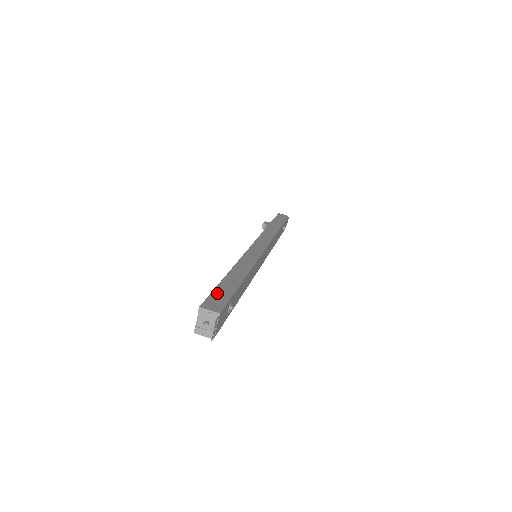
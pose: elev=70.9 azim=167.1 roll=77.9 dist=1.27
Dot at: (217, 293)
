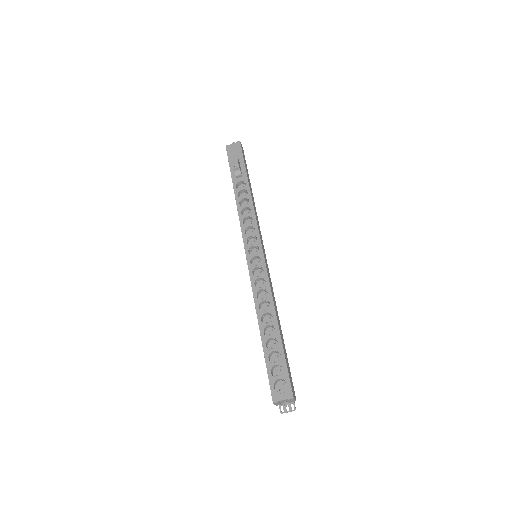
Dot at: (289, 369)
